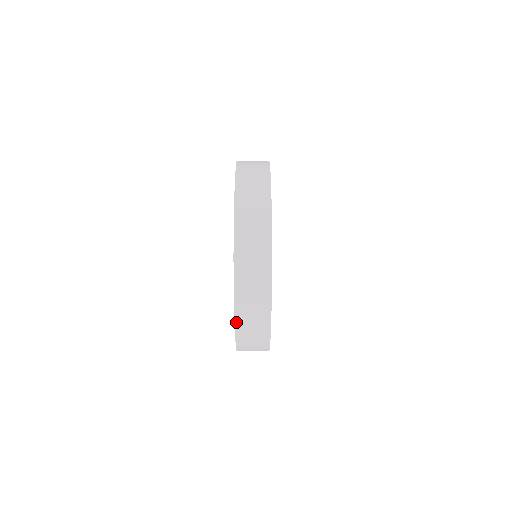
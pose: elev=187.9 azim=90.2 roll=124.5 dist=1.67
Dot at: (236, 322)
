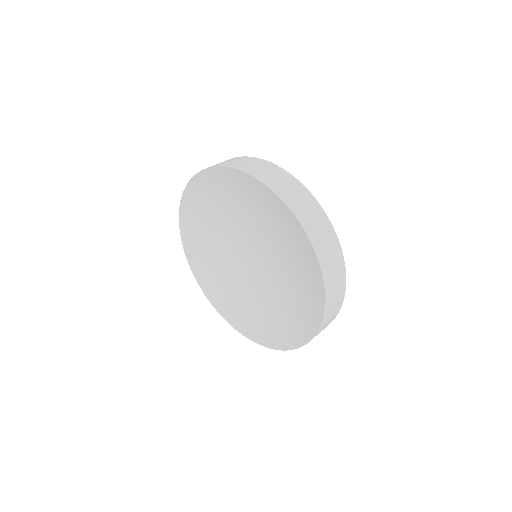
Dot at: occluded
